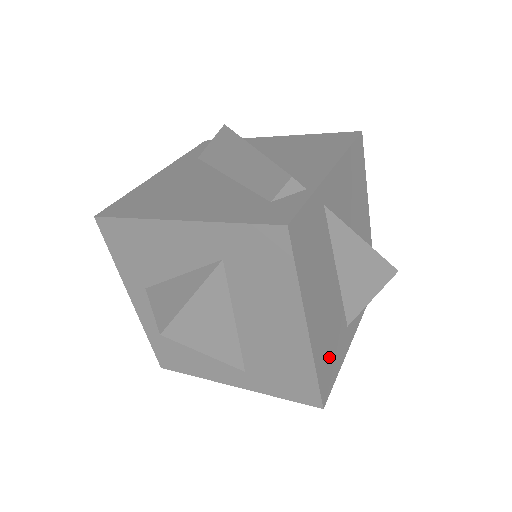
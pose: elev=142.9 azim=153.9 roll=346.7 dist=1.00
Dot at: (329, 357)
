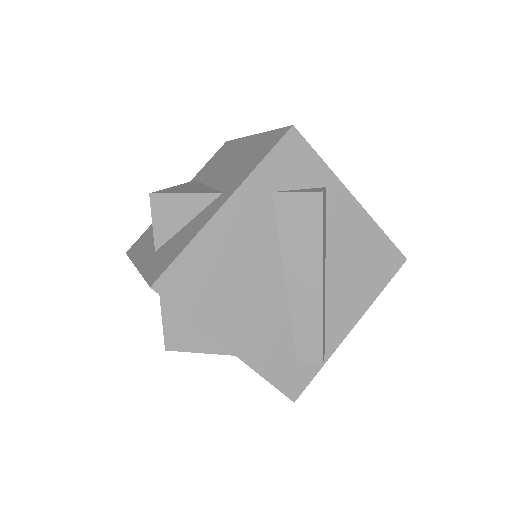
Dot at: occluded
